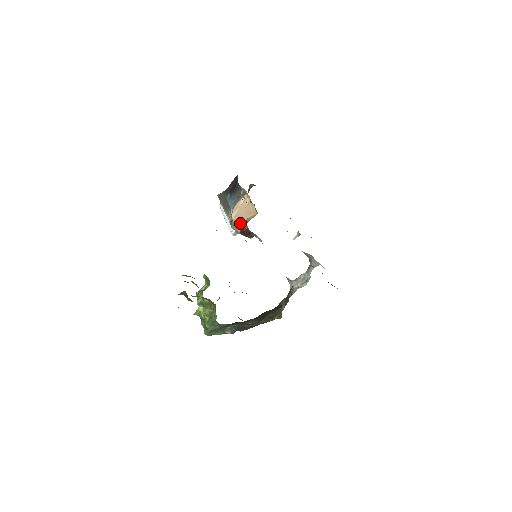
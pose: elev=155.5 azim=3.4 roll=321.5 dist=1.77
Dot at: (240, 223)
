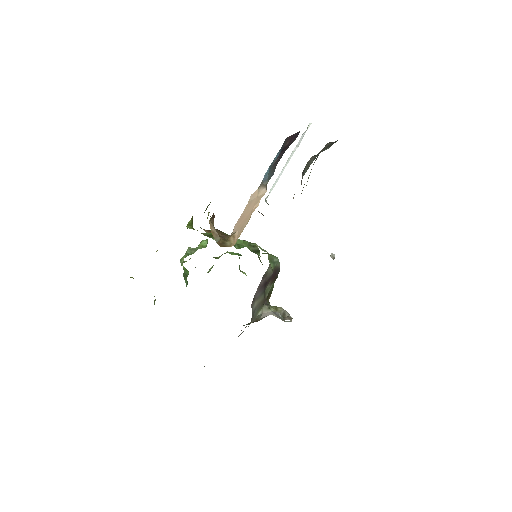
Dot at: (238, 223)
